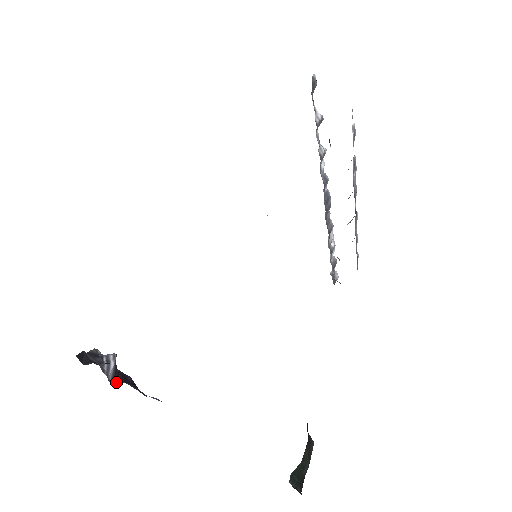
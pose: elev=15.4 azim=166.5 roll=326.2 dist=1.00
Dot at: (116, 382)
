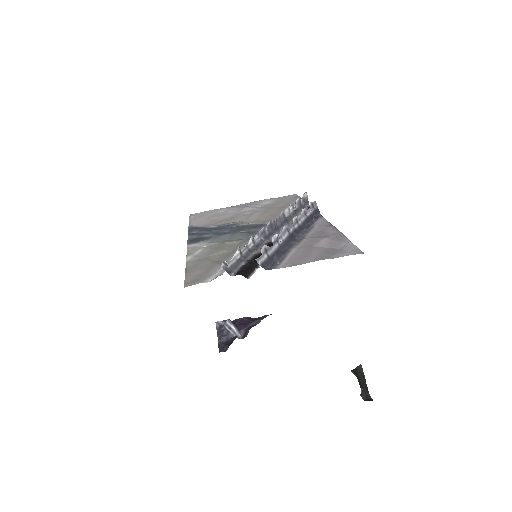
Dot at: (243, 333)
